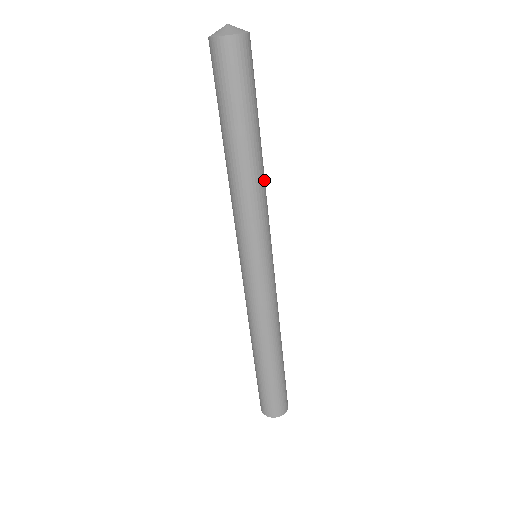
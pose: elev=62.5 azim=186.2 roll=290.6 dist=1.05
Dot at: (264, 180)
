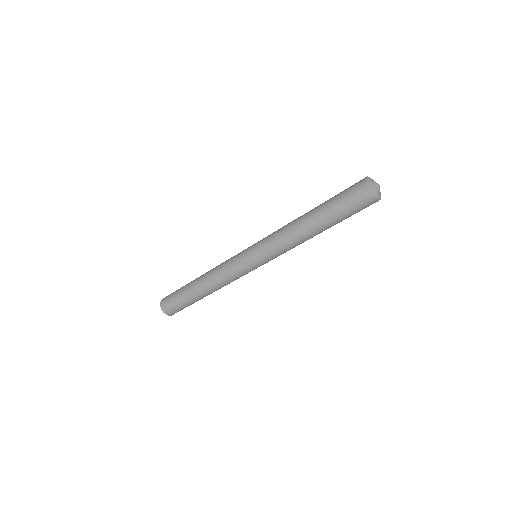
Dot at: occluded
